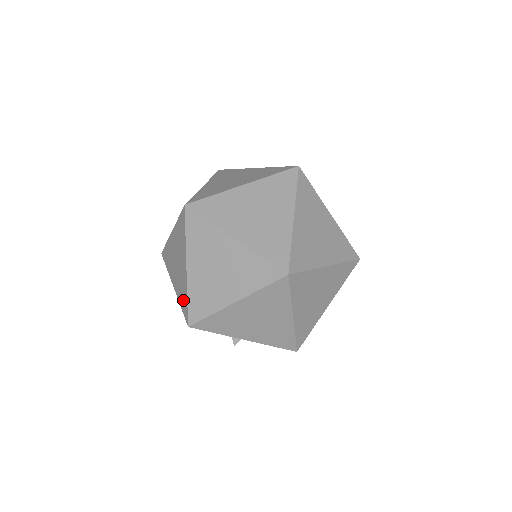
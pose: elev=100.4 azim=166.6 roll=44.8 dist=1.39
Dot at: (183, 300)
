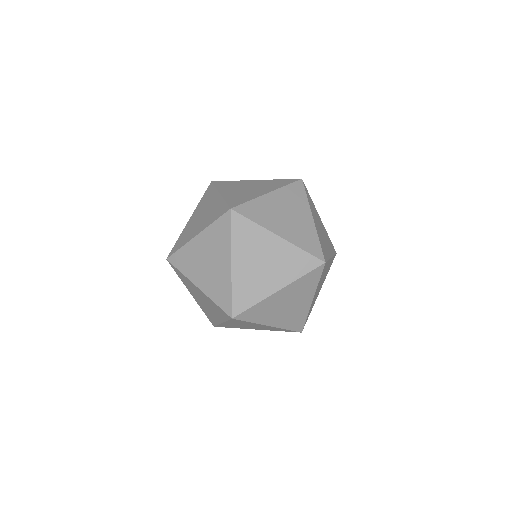
Dot at: occluded
